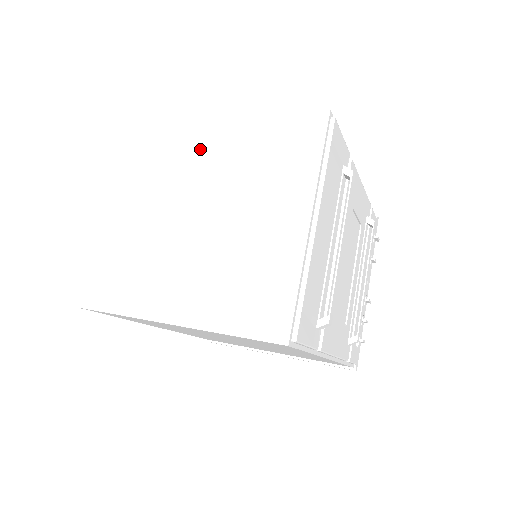
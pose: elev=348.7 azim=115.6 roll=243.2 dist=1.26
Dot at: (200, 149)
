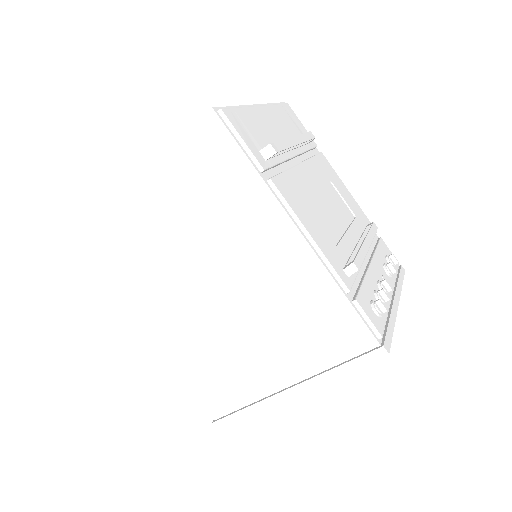
Dot at: occluded
